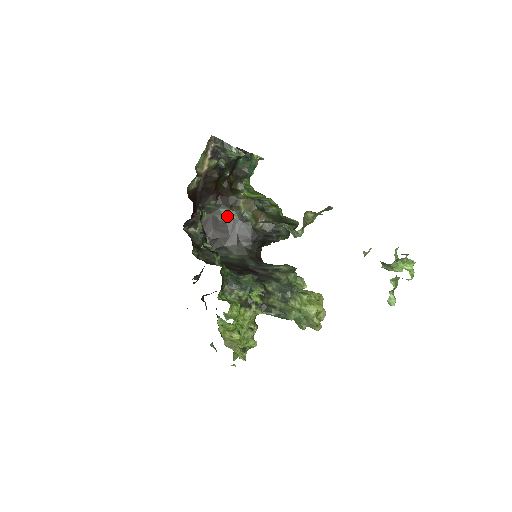
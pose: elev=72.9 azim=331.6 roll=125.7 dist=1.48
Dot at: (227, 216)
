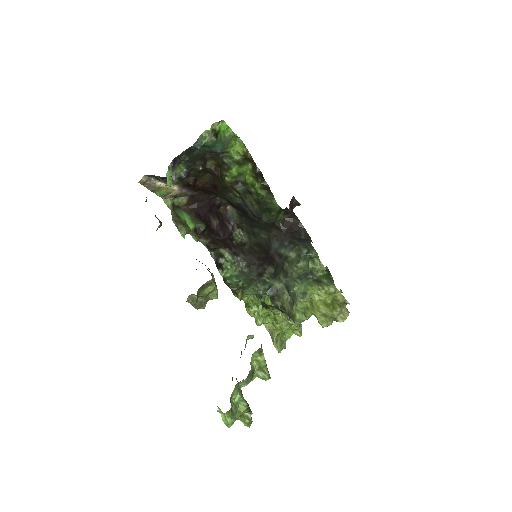
Dot at: (233, 201)
